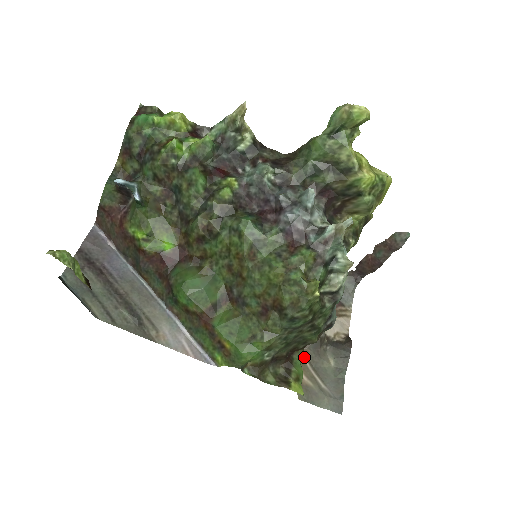
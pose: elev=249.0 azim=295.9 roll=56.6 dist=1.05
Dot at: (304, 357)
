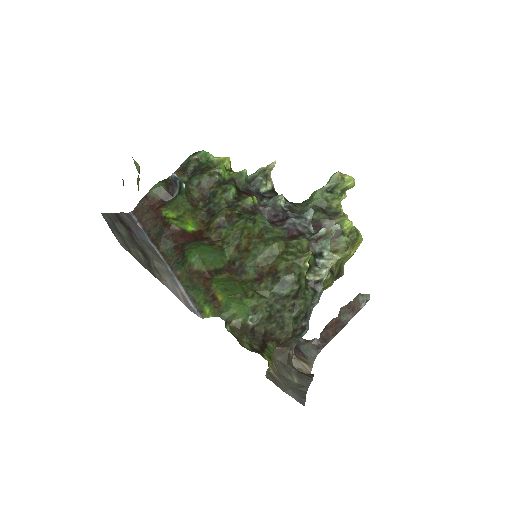
Dot at: (273, 362)
